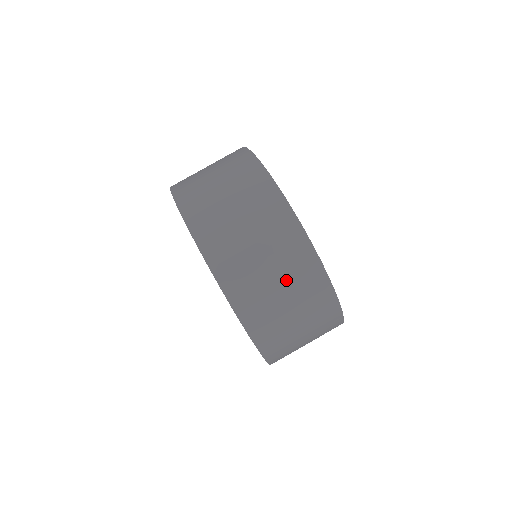
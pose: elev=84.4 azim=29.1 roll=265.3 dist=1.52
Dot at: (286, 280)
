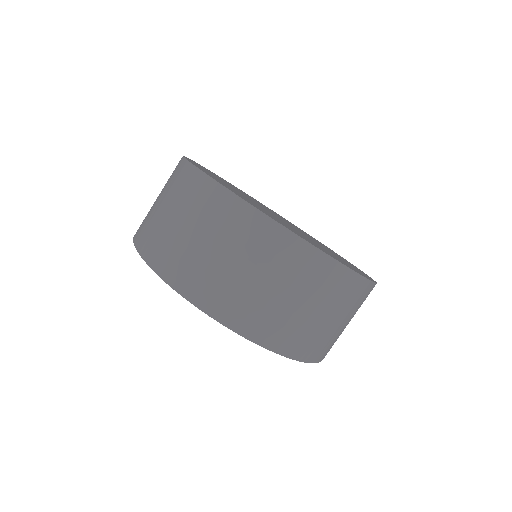
Dot at: (333, 309)
